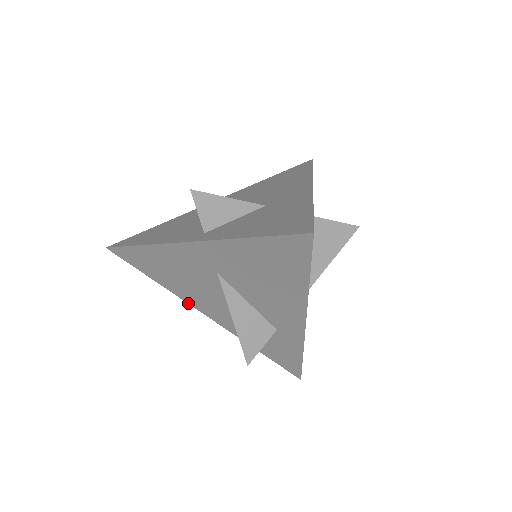
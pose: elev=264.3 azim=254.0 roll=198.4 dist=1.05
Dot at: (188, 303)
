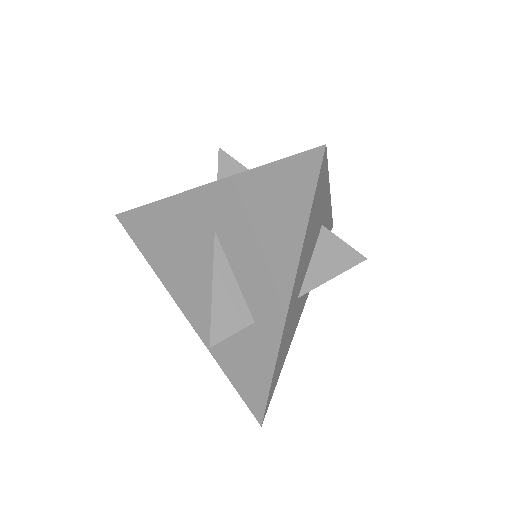
Dot at: (169, 292)
